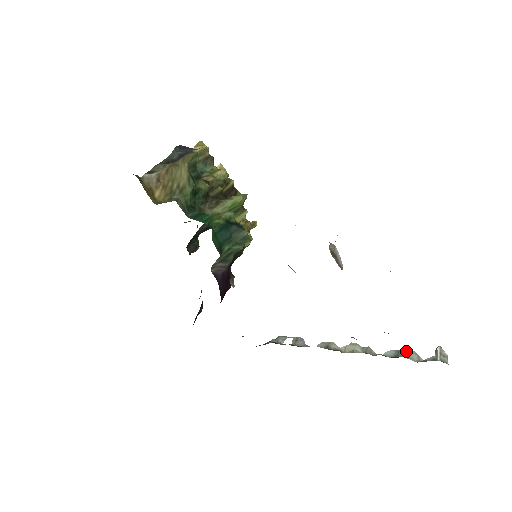
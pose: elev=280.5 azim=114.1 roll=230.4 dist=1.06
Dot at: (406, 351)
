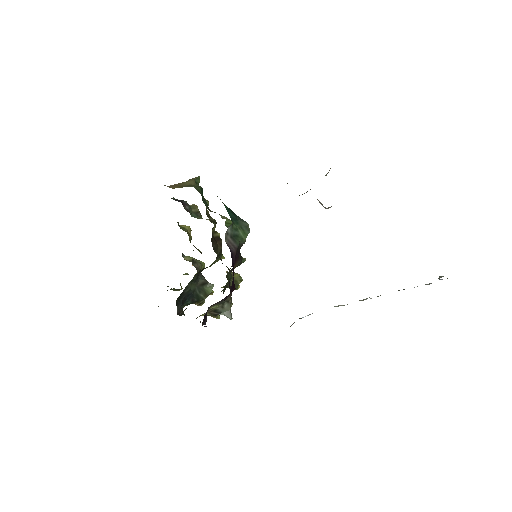
Dot at: occluded
